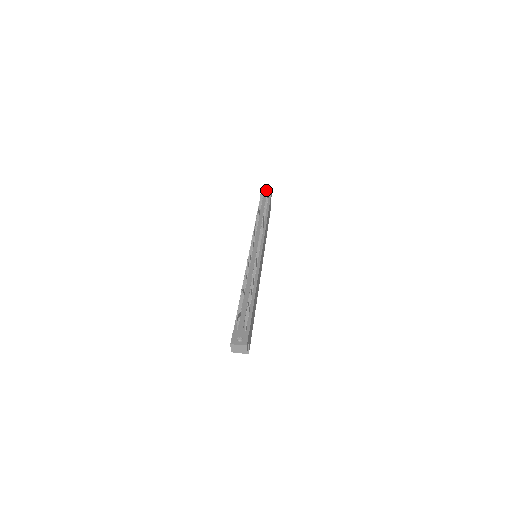
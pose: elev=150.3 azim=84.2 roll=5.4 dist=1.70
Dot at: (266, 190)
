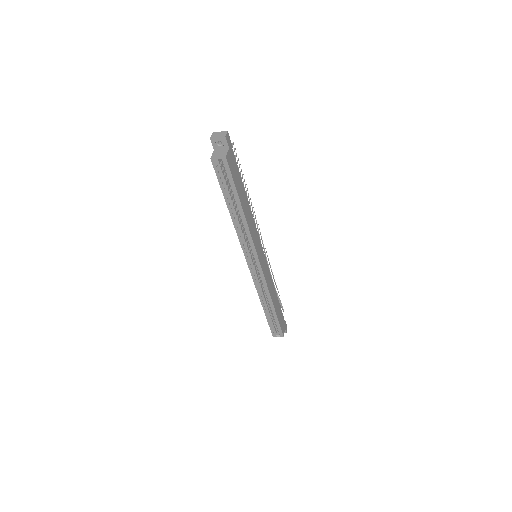
Dot at: occluded
